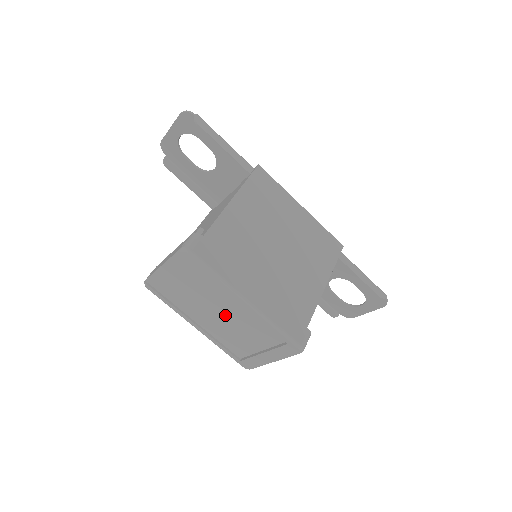
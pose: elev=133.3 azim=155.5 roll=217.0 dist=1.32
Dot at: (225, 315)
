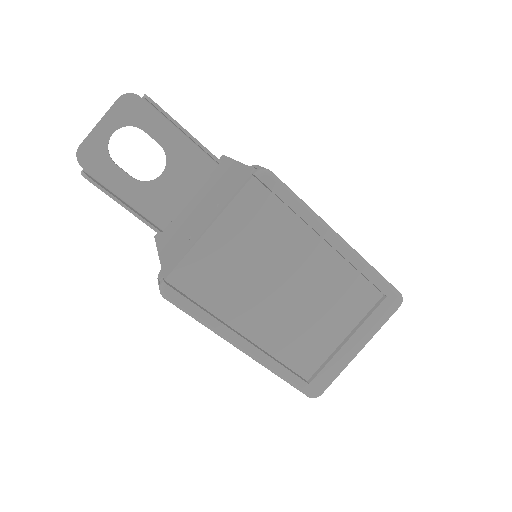
Dot at: (301, 289)
